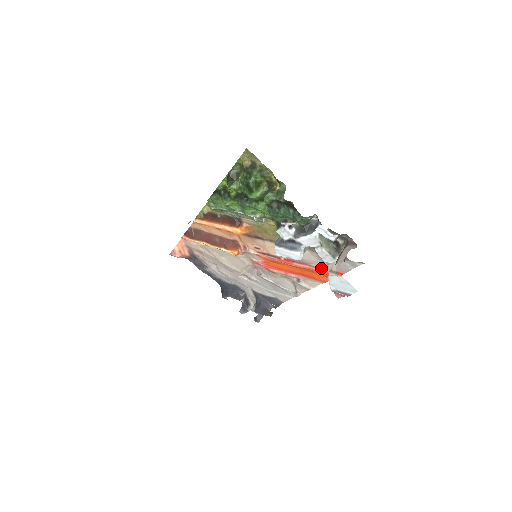
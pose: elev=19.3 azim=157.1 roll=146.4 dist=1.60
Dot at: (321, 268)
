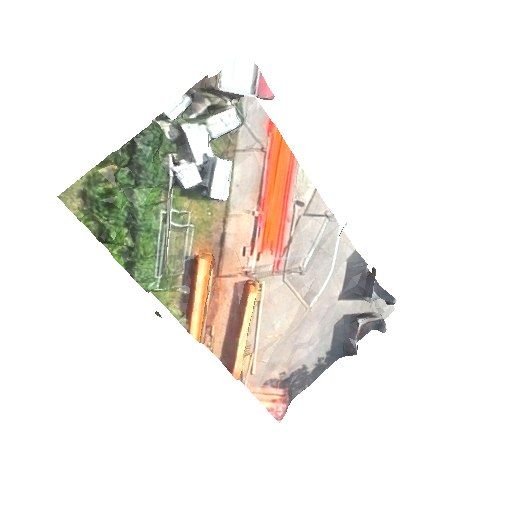
Dot at: (264, 153)
